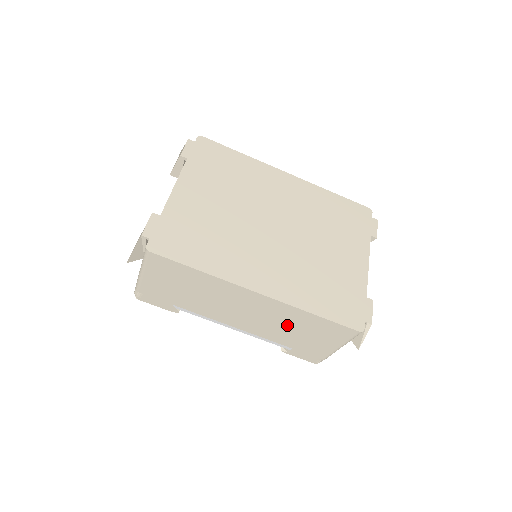
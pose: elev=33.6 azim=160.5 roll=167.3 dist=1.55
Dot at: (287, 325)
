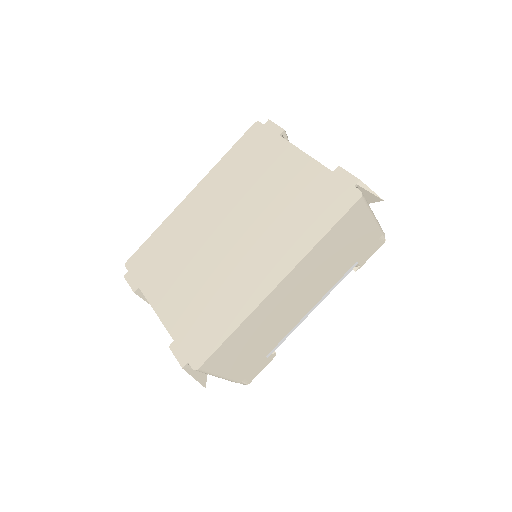
Dot at: (326, 263)
